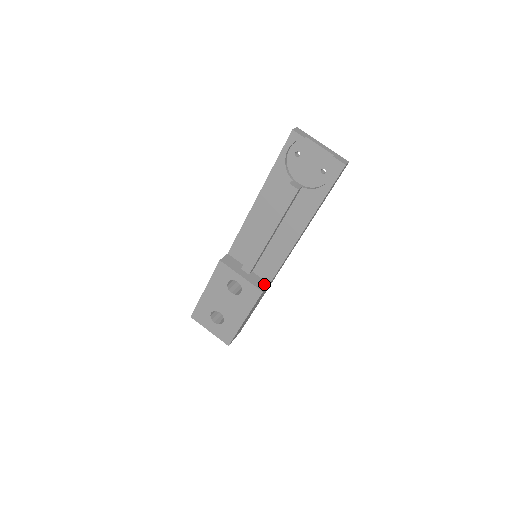
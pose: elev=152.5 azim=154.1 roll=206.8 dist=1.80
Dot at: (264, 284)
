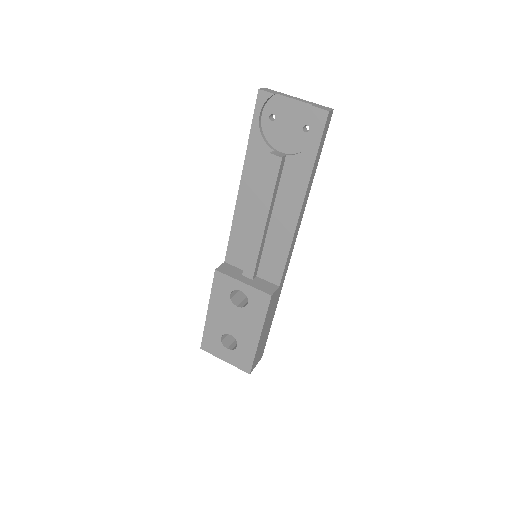
Dot at: (272, 287)
